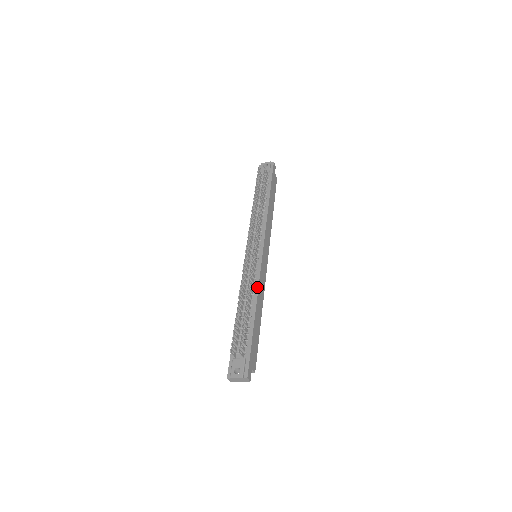
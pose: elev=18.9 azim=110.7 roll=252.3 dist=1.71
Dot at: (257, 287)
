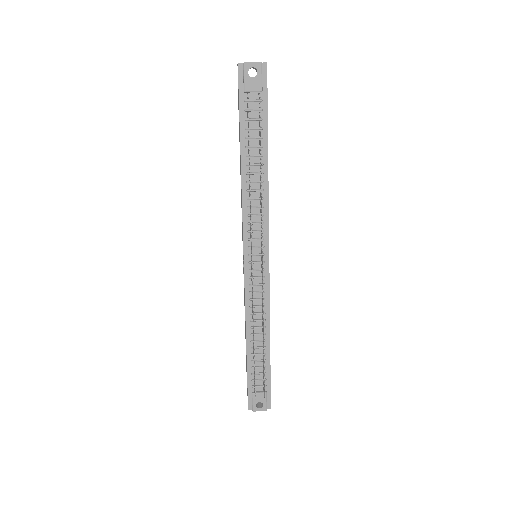
Dot at: (268, 310)
